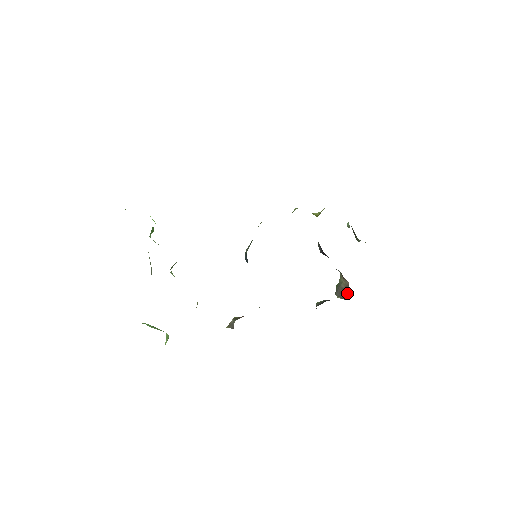
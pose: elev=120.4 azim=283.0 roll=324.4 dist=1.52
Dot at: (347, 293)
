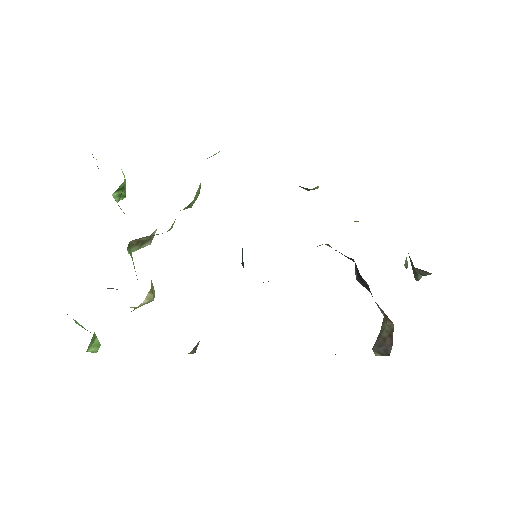
Dot at: (390, 343)
